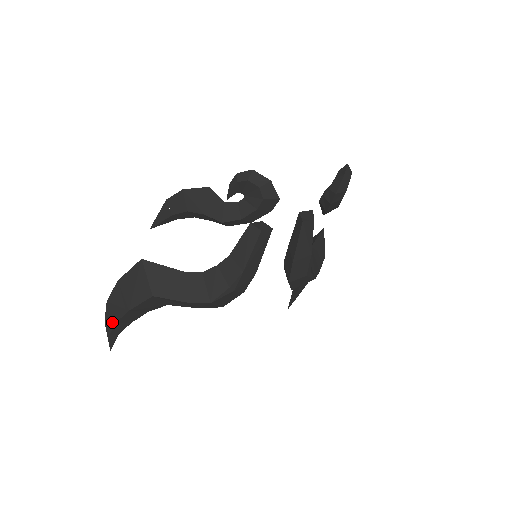
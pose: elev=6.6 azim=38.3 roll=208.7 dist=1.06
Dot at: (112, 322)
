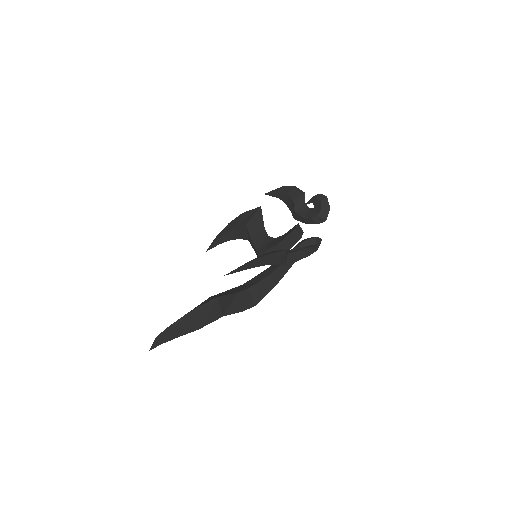
Dot at: (171, 337)
